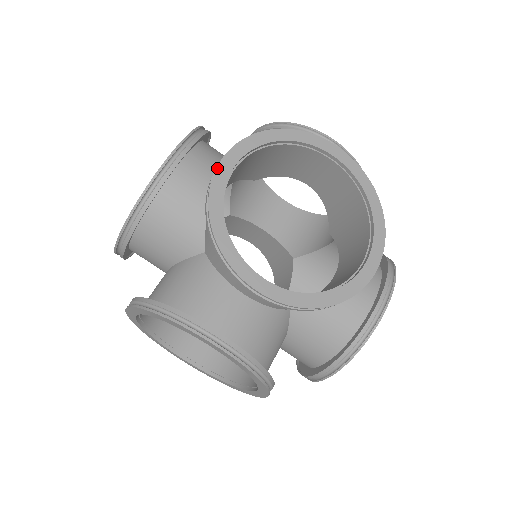
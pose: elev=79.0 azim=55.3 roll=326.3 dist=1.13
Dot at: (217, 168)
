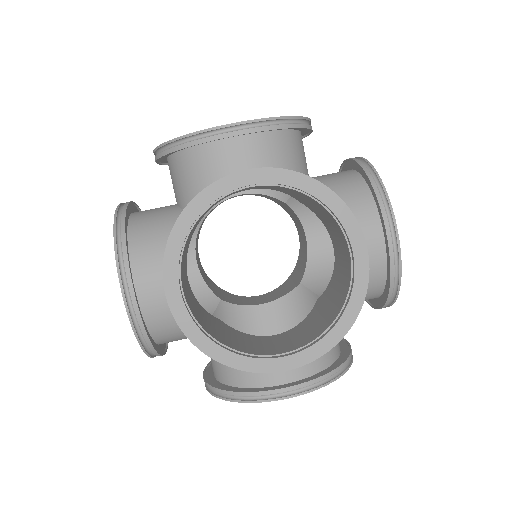
Dot at: (170, 308)
